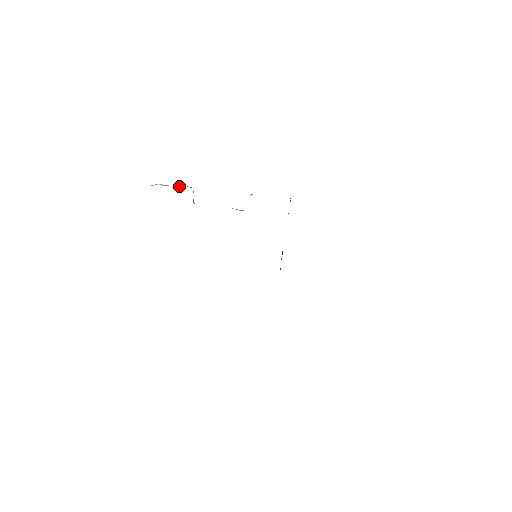
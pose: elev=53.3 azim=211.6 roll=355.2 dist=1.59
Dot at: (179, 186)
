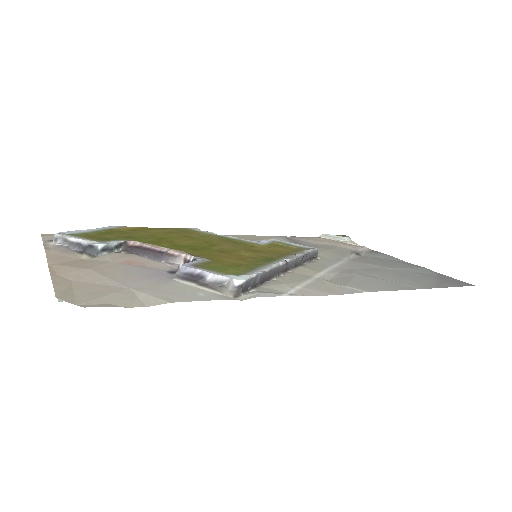
Dot at: (83, 242)
